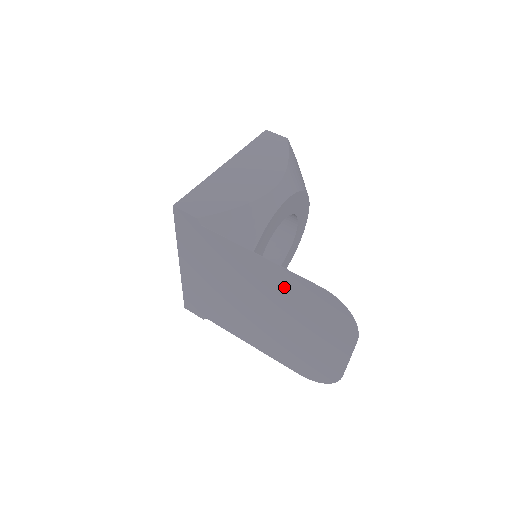
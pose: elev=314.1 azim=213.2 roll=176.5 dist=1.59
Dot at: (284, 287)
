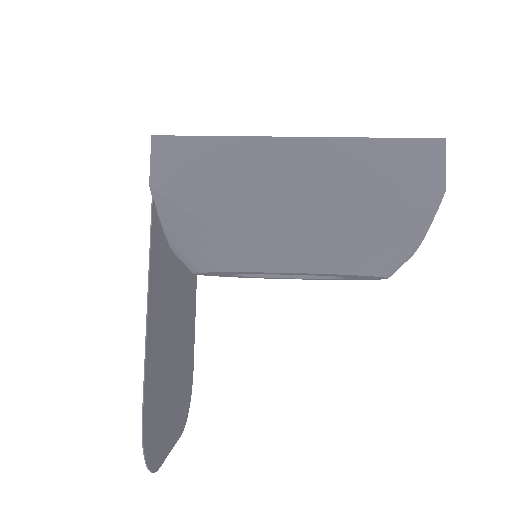
Dot at: (156, 352)
